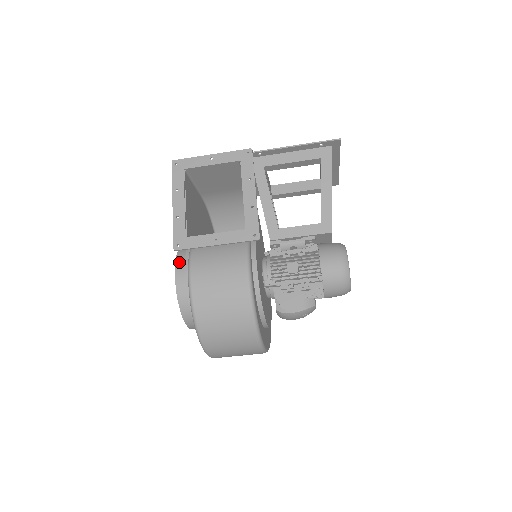
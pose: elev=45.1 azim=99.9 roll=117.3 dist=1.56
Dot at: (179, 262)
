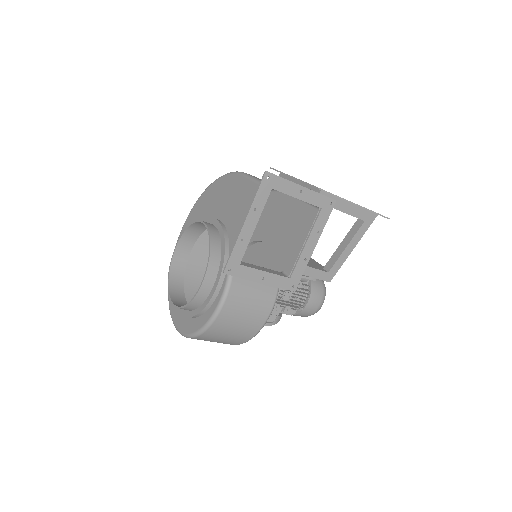
Dot at: (211, 269)
